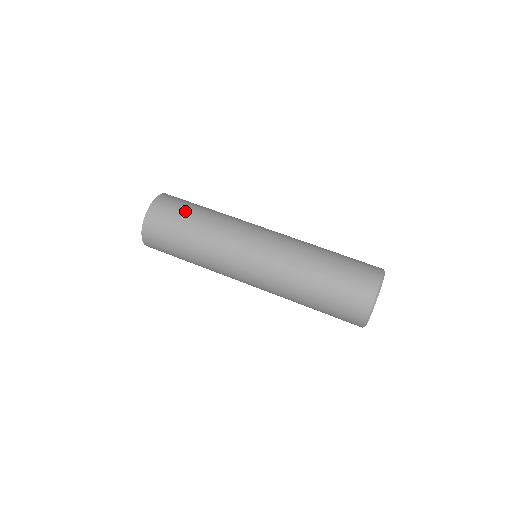
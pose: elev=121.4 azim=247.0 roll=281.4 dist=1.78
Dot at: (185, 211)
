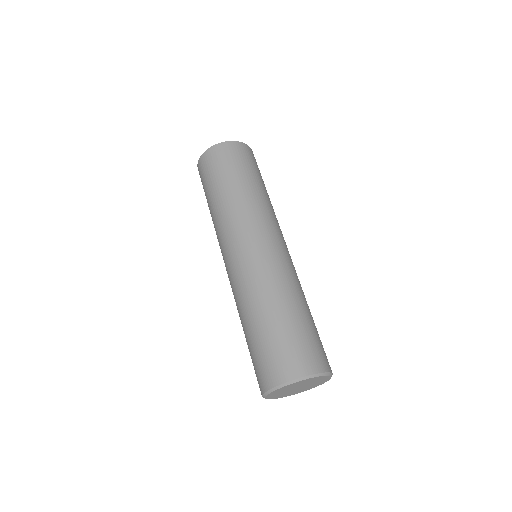
Dot at: (214, 179)
